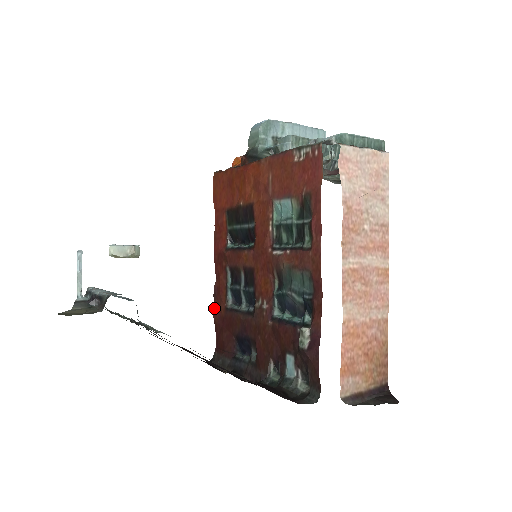
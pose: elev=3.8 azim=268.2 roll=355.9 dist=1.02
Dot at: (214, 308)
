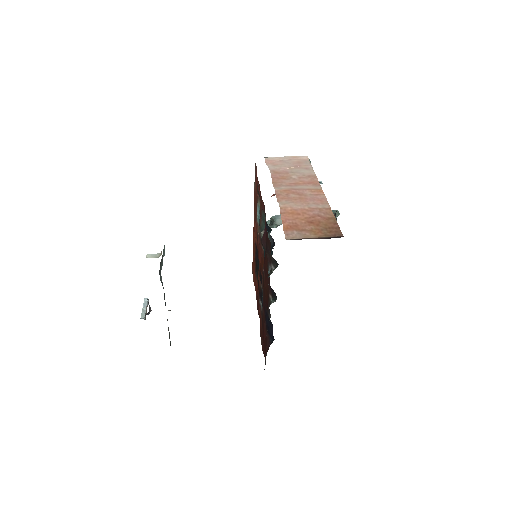
Dot at: (261, 342)
